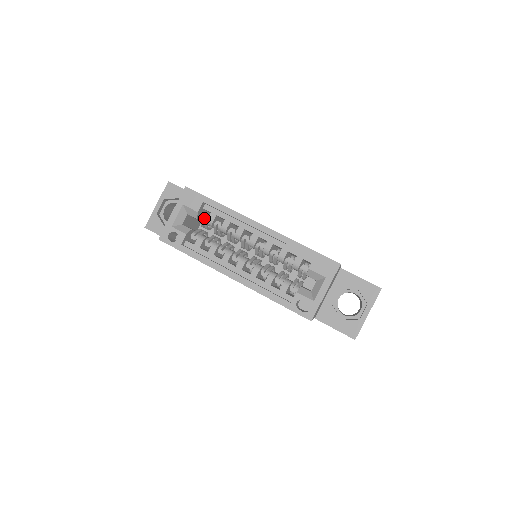
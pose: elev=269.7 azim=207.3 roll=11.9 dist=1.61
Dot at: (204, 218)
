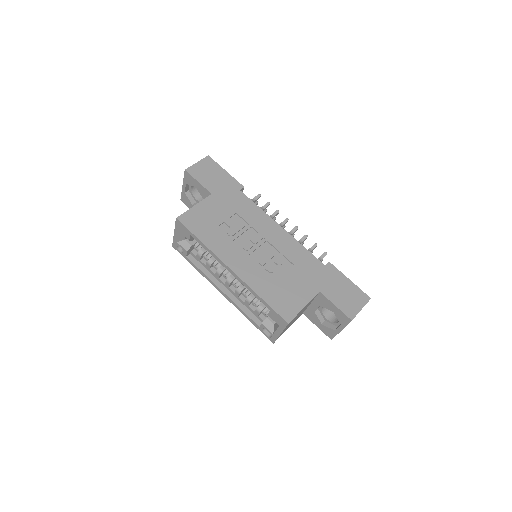
Dot at: occluded
